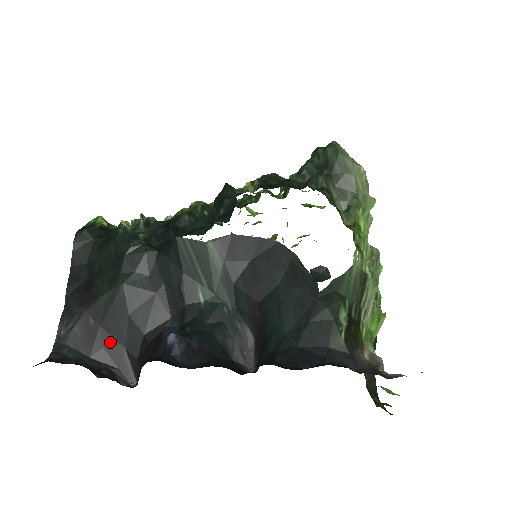
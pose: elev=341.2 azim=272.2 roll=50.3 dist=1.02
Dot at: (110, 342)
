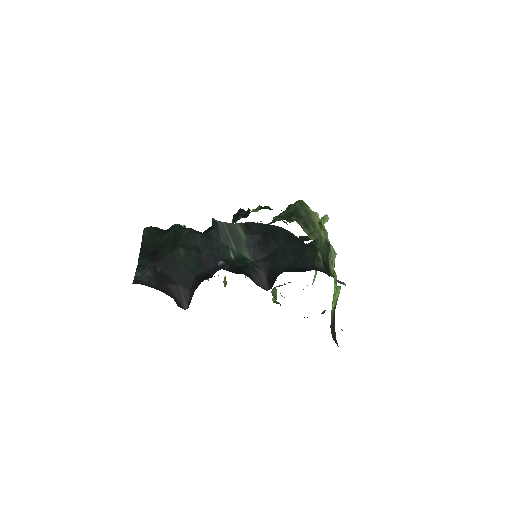
Dot at: (171, 281)
